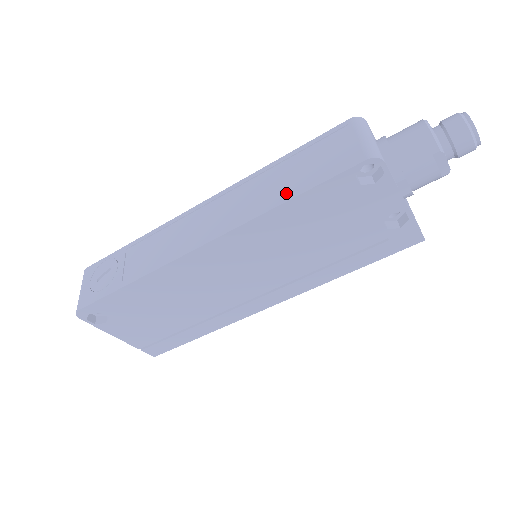
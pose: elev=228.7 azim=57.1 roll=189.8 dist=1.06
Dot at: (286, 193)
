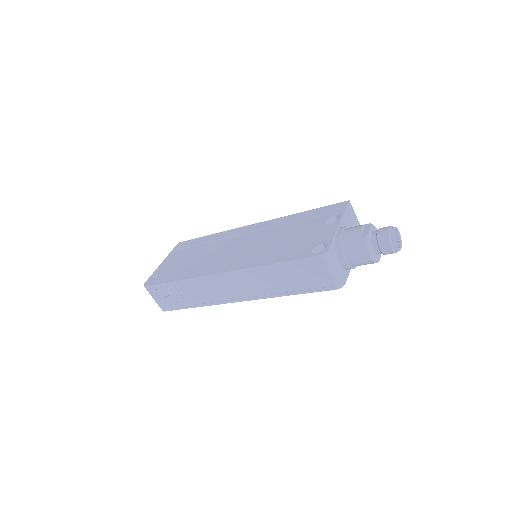
Dot at: (286, 290)
